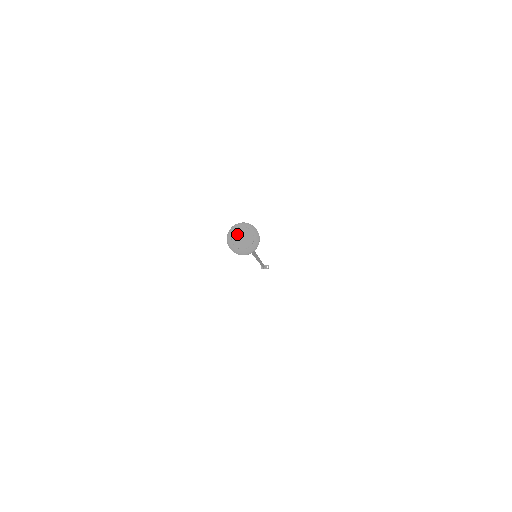
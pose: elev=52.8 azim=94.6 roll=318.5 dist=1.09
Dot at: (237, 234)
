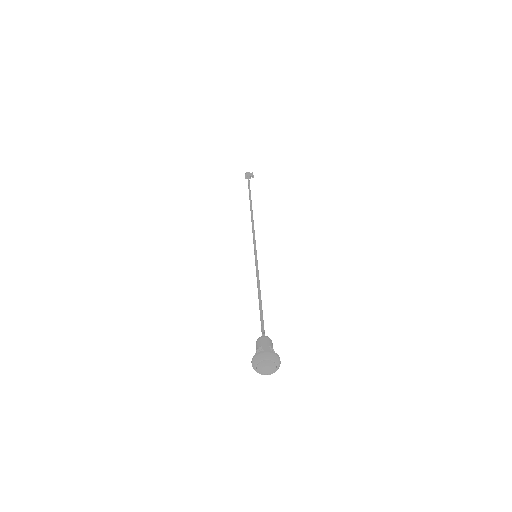
Dot at: (263, 367)
